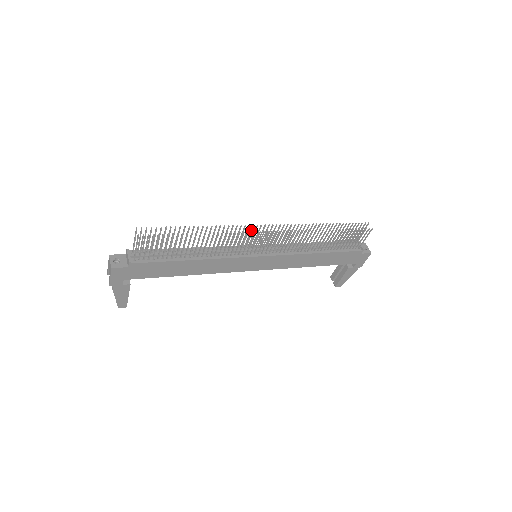
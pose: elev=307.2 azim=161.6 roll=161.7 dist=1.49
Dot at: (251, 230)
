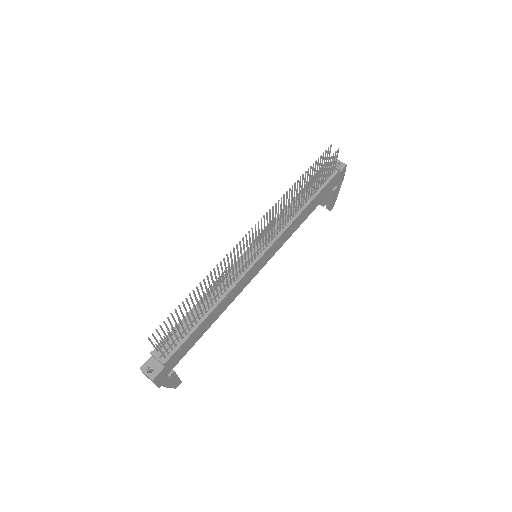
Dot at: (240, 246)
